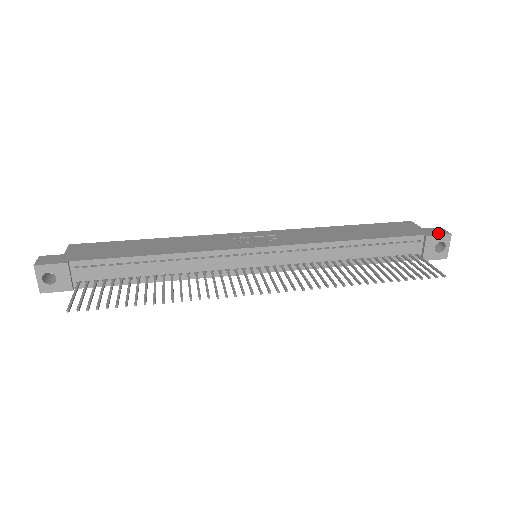
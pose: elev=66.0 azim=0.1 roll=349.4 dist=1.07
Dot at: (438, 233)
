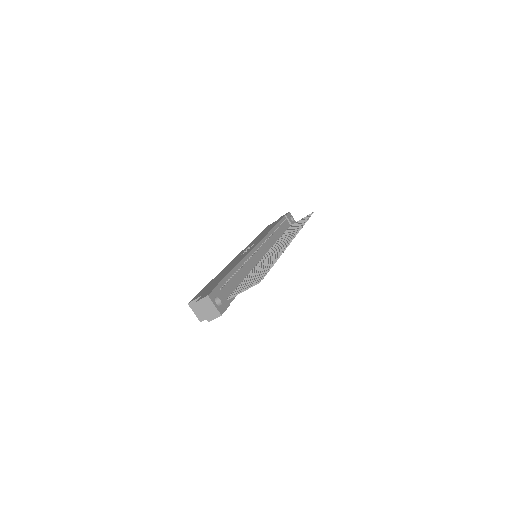
Dot at: occluded
